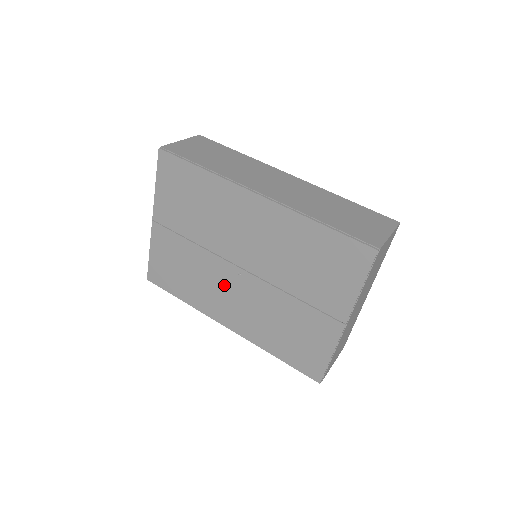
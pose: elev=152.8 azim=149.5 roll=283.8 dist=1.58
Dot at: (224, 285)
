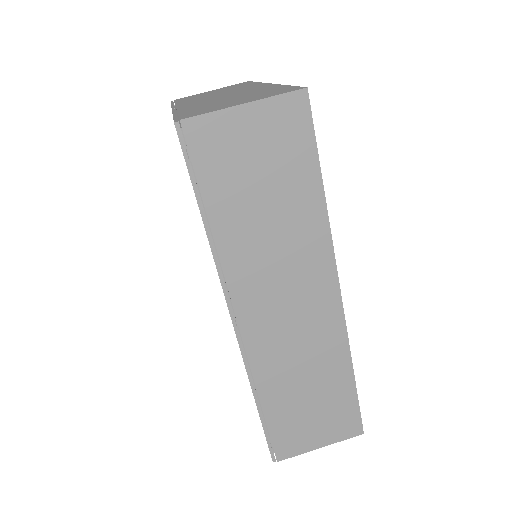
Dot at: occluded
